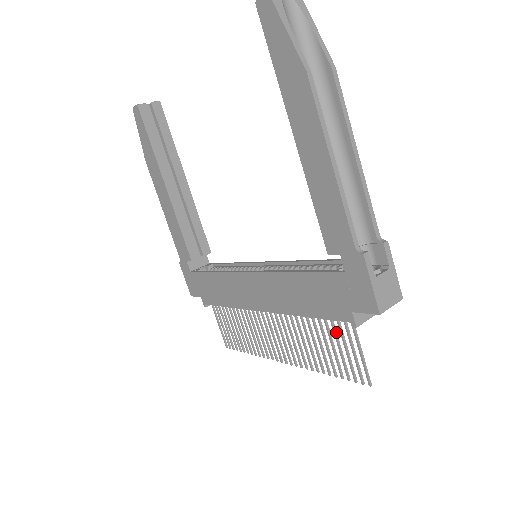
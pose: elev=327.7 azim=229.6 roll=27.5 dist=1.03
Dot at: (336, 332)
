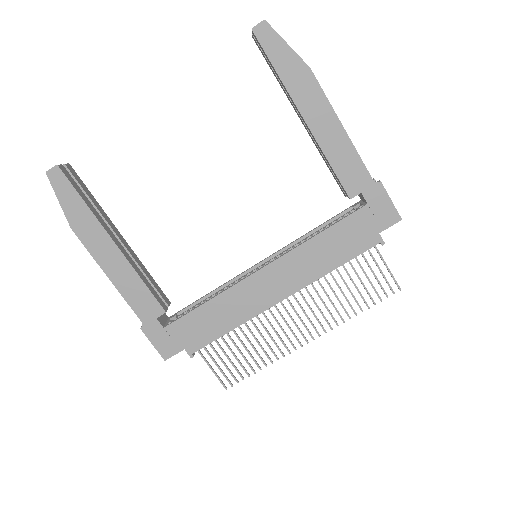
Dot at: occluded
